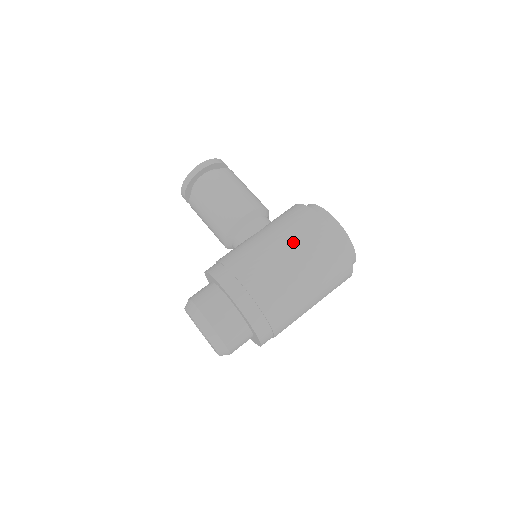
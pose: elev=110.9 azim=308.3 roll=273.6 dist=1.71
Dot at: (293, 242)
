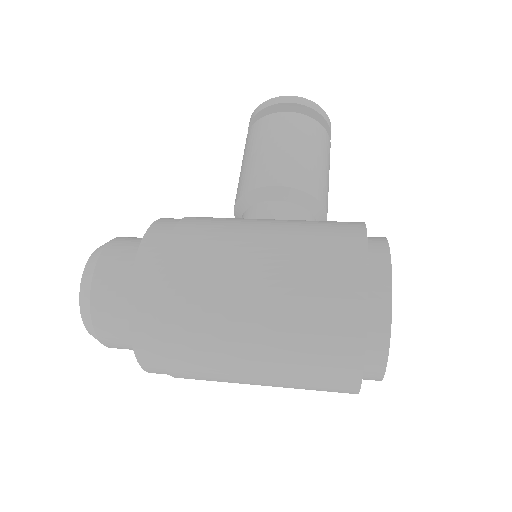
Dot at: (287, 257)
